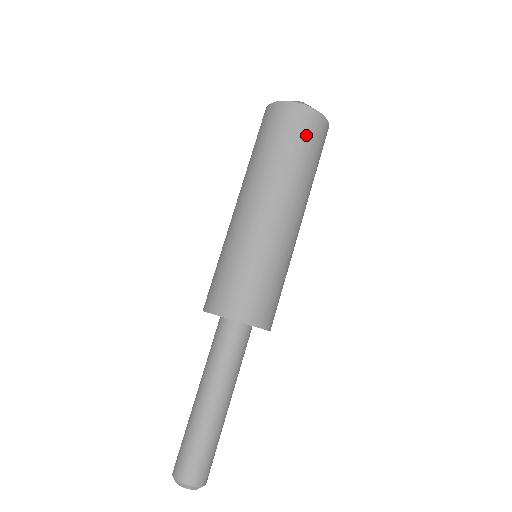
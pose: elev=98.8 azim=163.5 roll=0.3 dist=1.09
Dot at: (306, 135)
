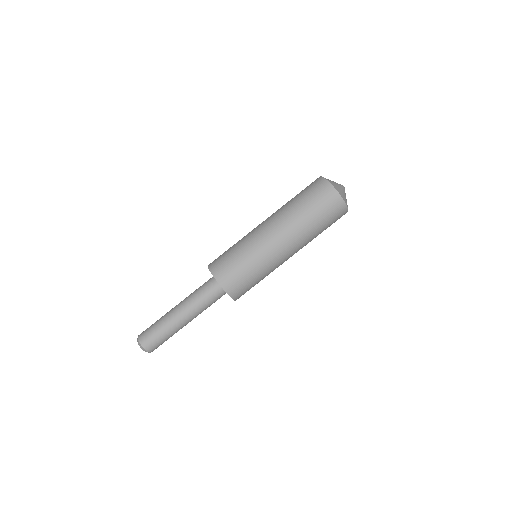
Dot at: (330, 215)
